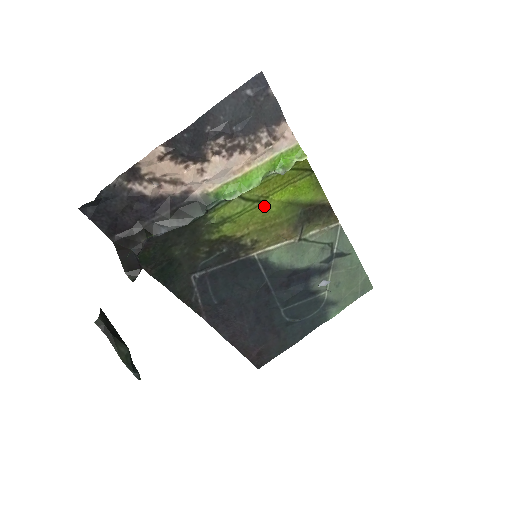
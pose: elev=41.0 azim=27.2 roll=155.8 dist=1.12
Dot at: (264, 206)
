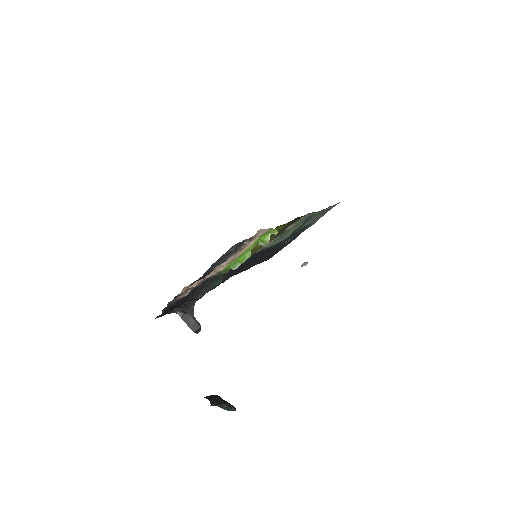
Dot at: (255, 249)
